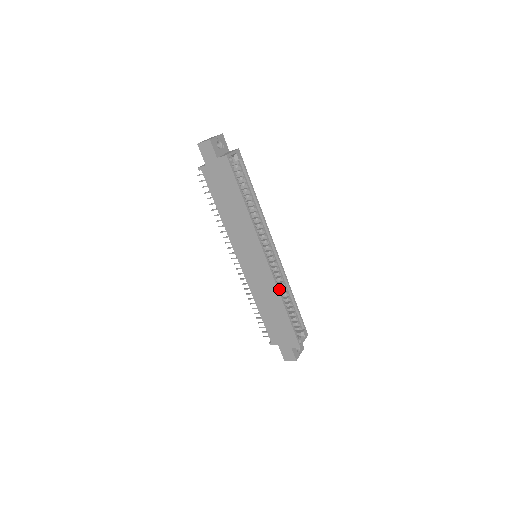
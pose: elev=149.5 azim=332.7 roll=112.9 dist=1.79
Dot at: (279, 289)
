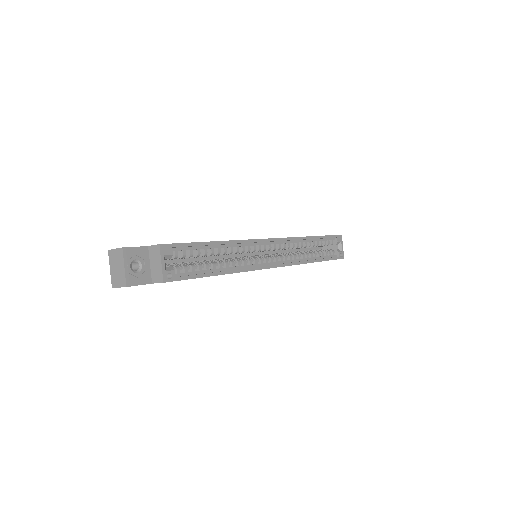
Dot at: (301, 261)
